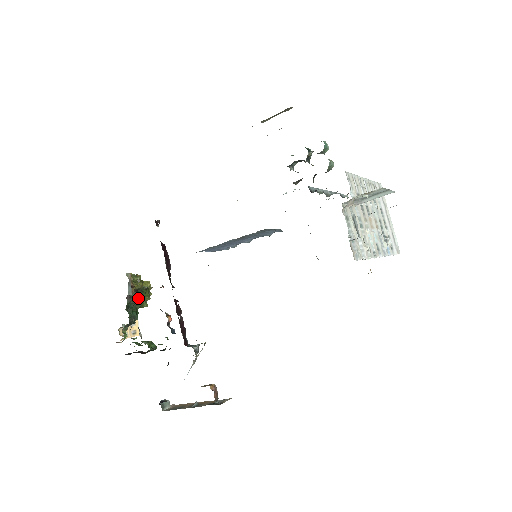
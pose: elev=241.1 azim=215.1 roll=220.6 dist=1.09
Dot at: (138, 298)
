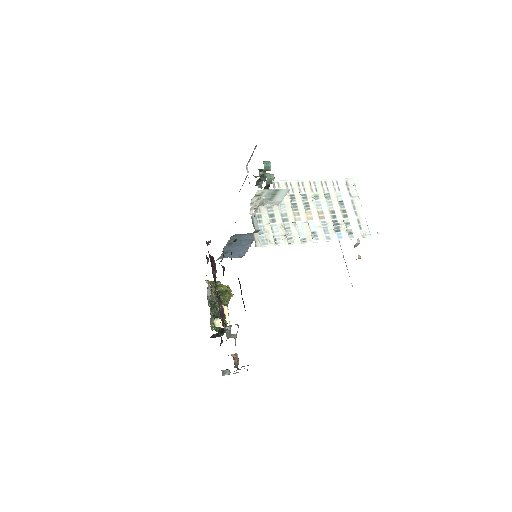
Dot at: occluded
